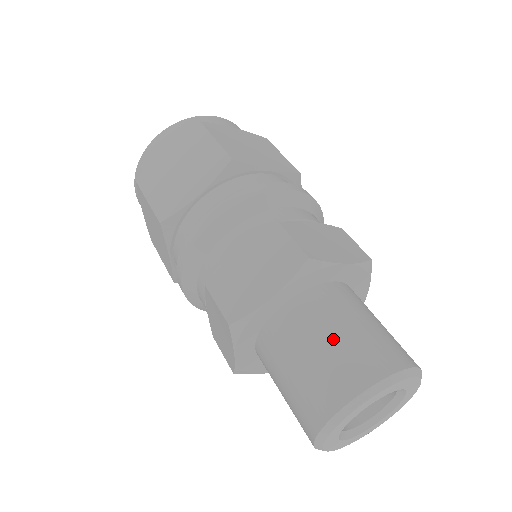
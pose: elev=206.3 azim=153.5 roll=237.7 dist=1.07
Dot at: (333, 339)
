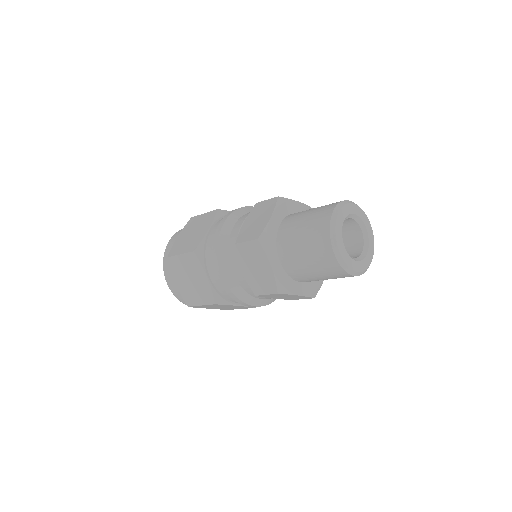
Dot at: (310, 211)
